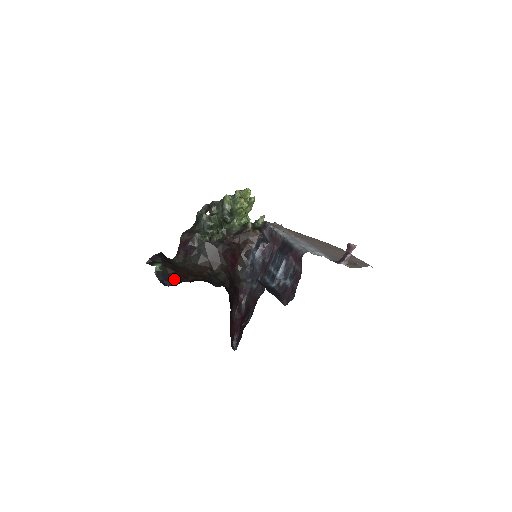
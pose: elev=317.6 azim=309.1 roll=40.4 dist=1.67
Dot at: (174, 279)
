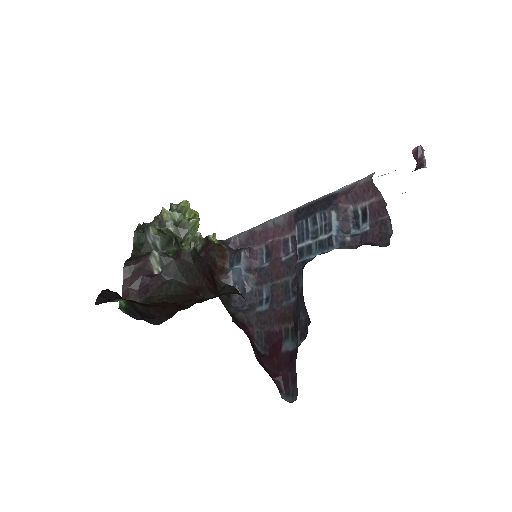
Dot at: (159, 314)
